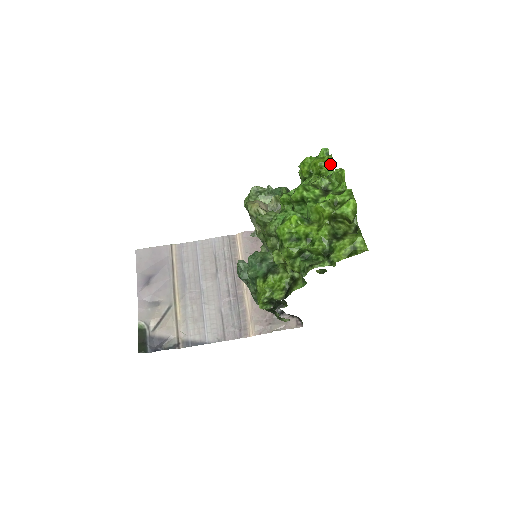
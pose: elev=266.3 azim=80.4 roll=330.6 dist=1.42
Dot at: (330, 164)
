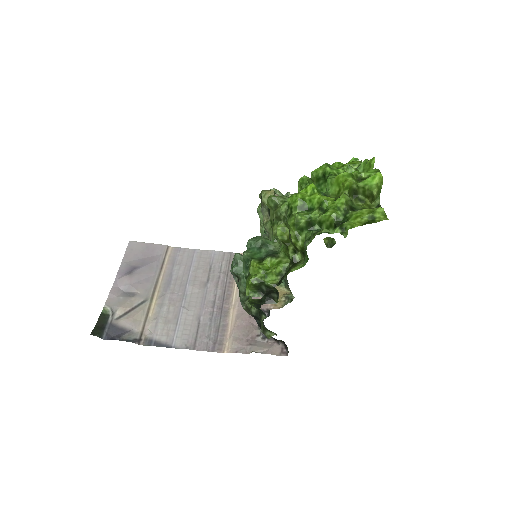
Dot at: occluded
